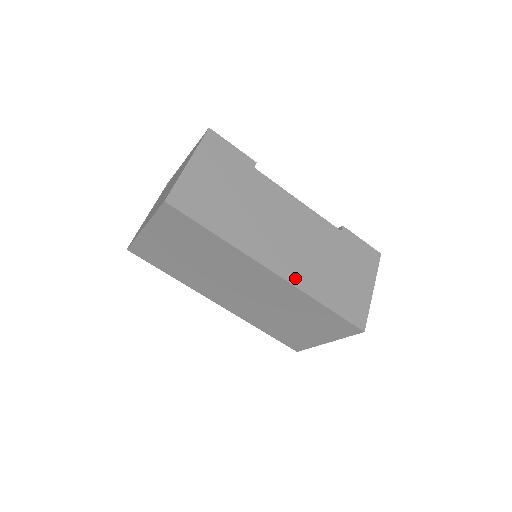
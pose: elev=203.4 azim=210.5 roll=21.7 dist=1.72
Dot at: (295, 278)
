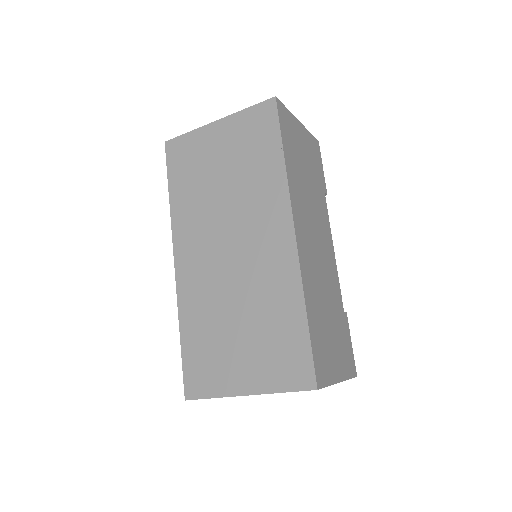
Dot at: (303, 264)
